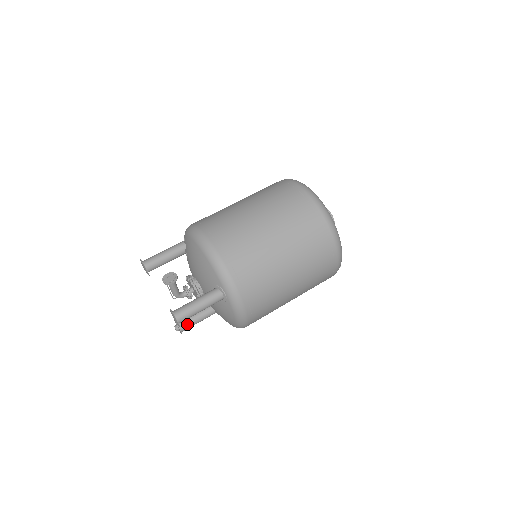
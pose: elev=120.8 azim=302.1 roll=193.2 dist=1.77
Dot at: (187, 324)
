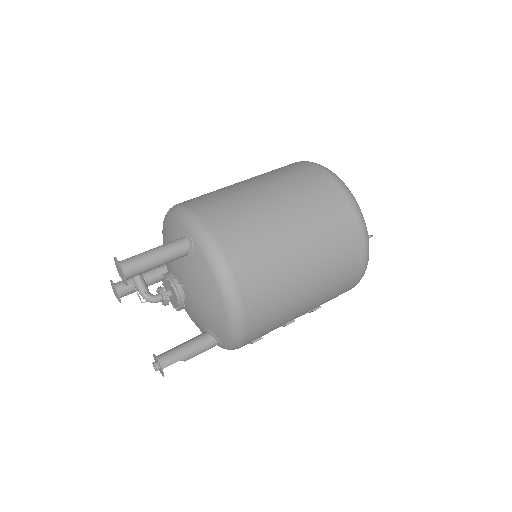
Dot at: (170, 354)
